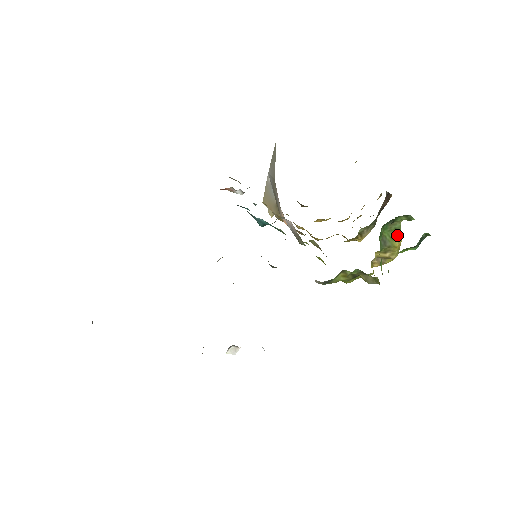
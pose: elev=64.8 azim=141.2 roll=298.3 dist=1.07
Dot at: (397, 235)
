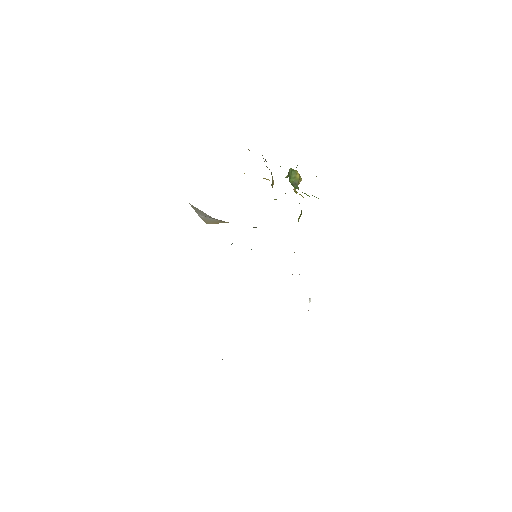
Dot at: (294, 173)
